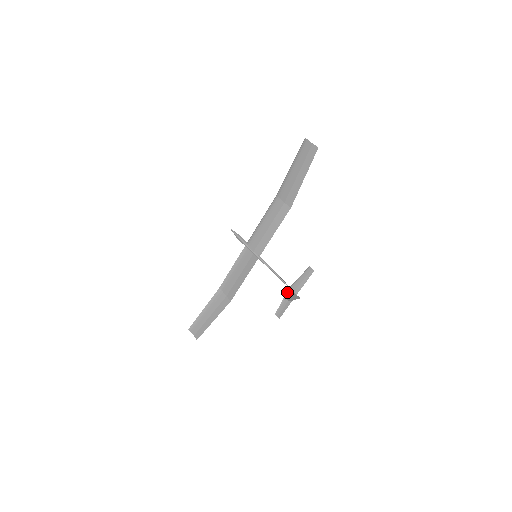
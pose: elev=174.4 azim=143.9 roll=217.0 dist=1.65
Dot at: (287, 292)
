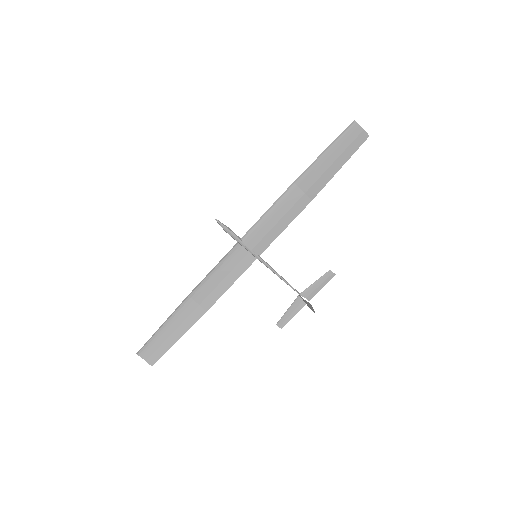
Dot at: (303, 300)
